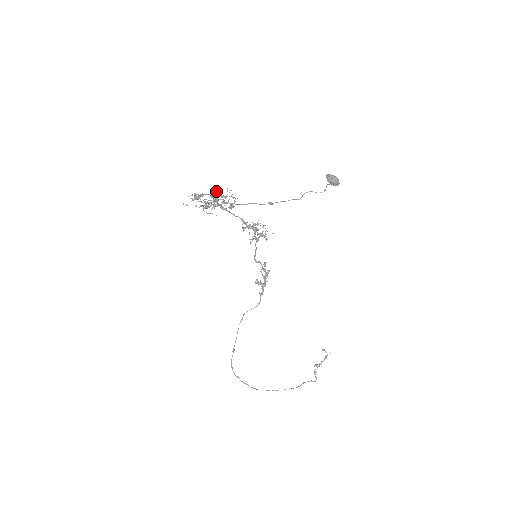
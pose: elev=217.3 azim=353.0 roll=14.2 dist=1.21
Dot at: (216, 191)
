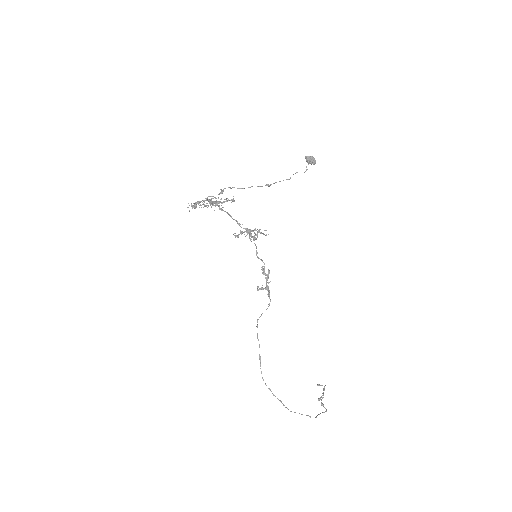
Dot at: occluded
